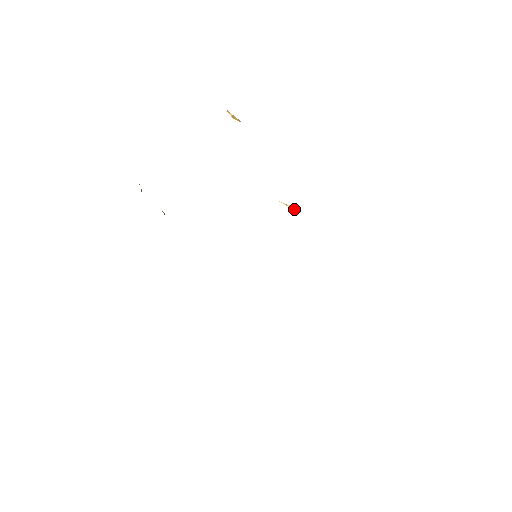
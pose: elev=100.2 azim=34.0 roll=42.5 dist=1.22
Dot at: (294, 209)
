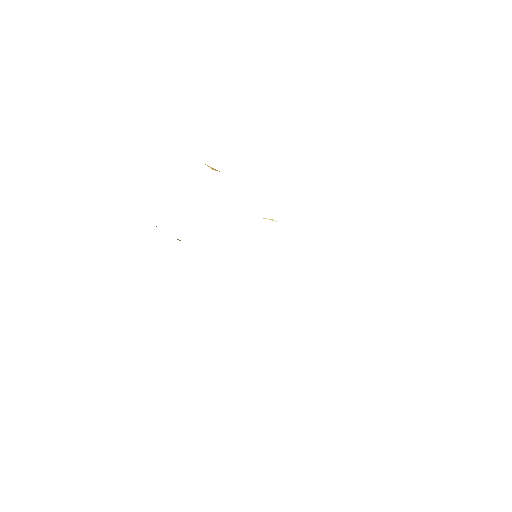
Dot at: (273, 220)
